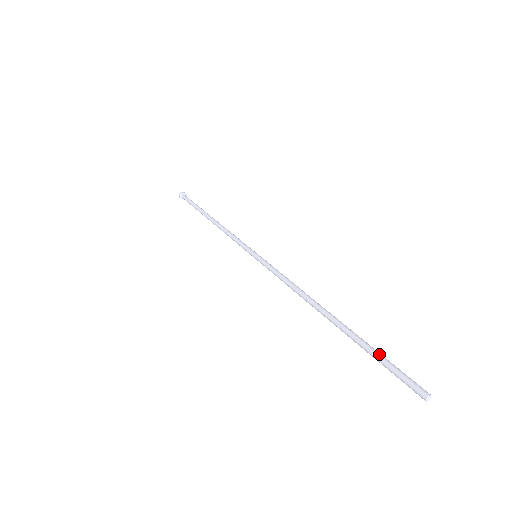
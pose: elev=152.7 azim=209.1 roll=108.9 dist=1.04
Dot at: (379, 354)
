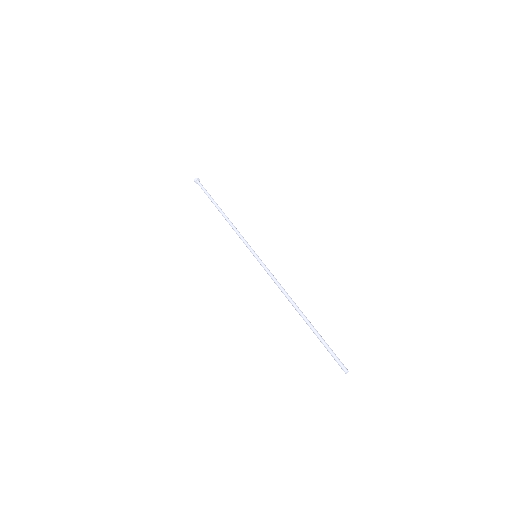
Dot at: (326, 344)
